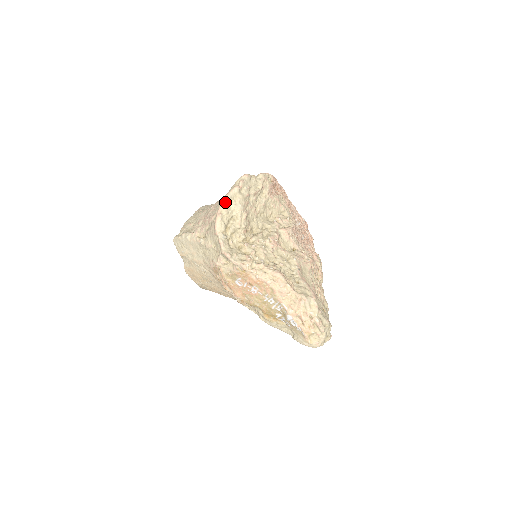
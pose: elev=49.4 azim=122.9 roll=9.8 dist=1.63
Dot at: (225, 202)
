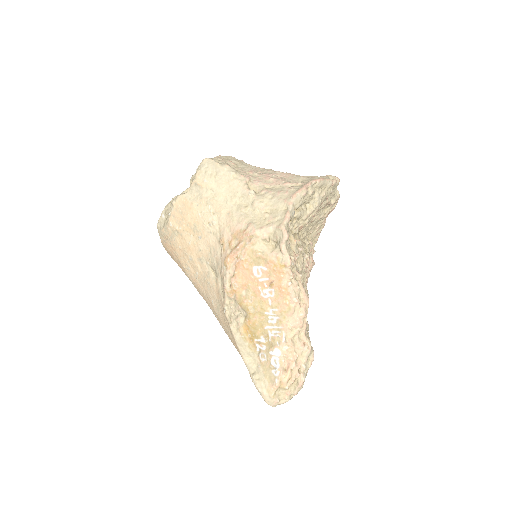
Dot at: (317, 183)
